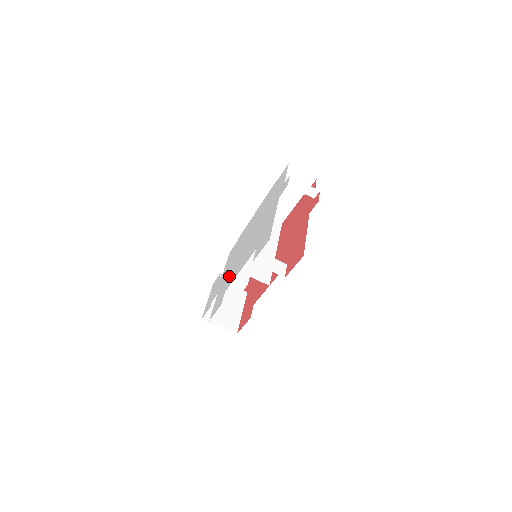
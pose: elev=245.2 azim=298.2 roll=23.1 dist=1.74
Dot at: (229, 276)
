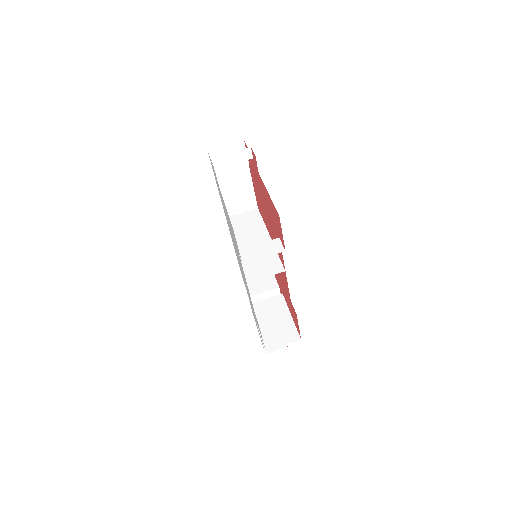
Dot at: occluded
